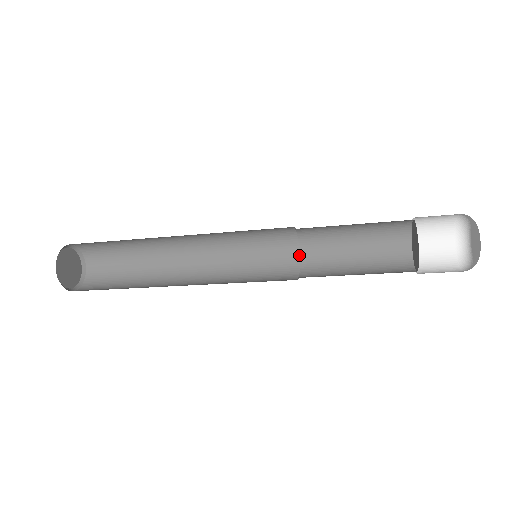
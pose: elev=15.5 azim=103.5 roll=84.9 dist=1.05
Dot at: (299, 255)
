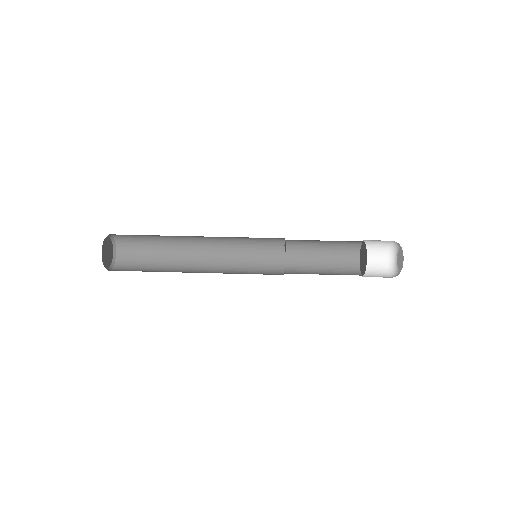
Dot at: (284, 239)
